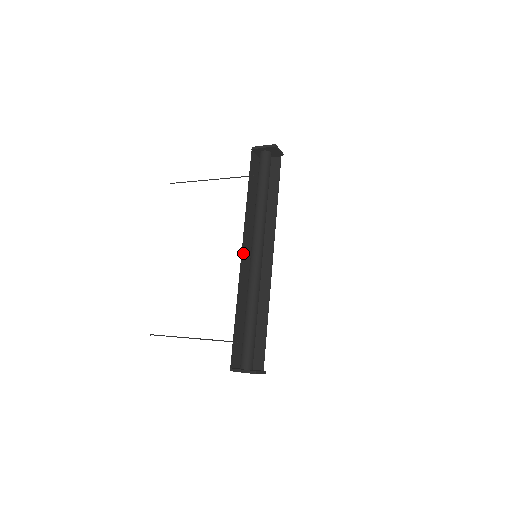
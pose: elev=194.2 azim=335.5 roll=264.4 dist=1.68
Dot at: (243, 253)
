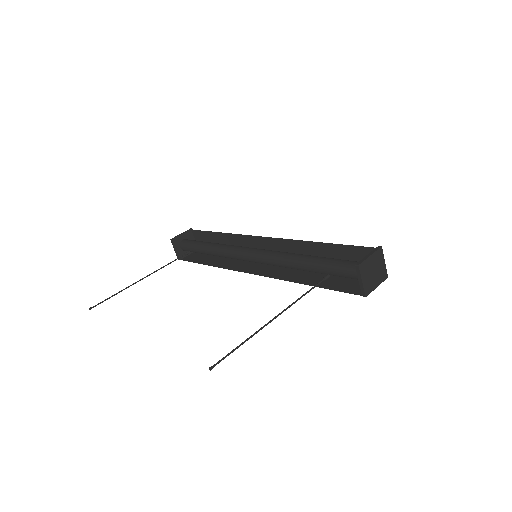
Dot at: occluded
